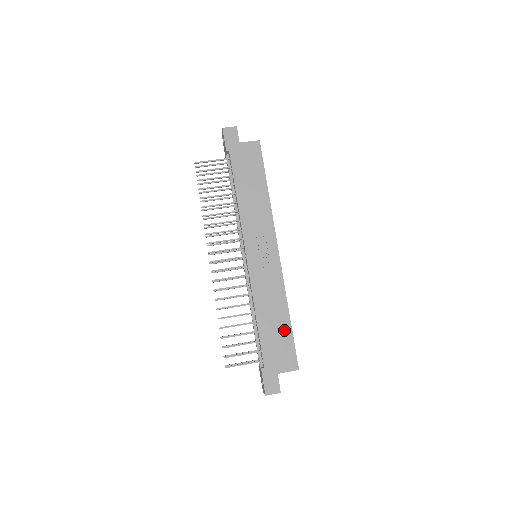
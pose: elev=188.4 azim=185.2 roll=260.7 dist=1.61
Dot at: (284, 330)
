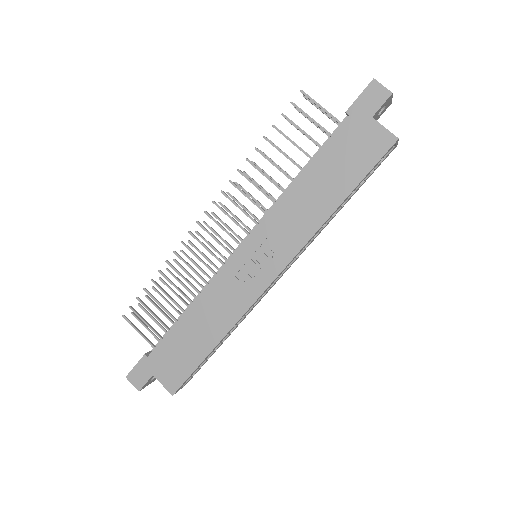
Dot at: (198, 351)
